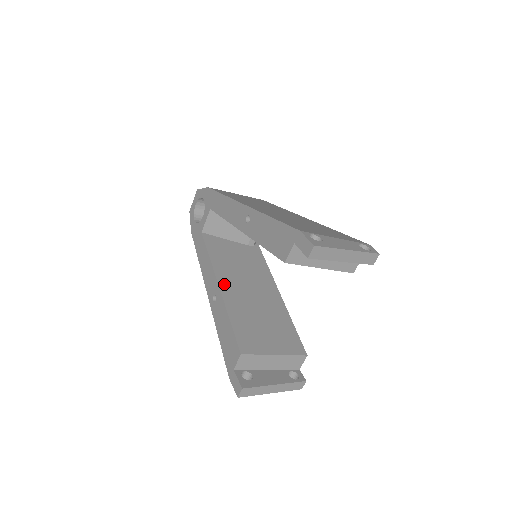
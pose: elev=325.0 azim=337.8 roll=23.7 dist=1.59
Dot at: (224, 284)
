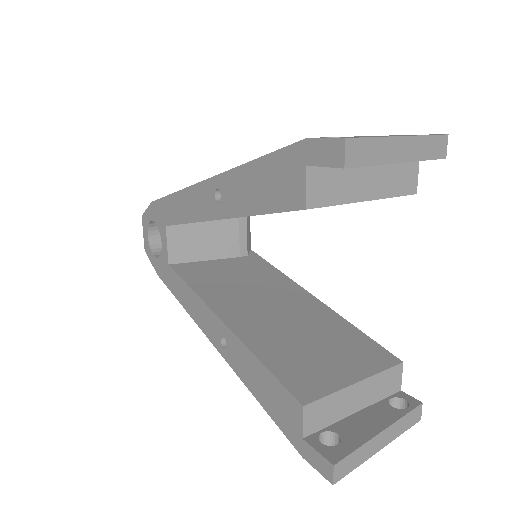
Dot at: (228, 315)
